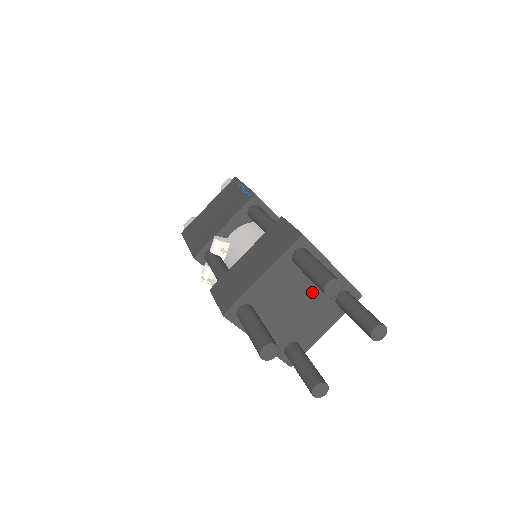
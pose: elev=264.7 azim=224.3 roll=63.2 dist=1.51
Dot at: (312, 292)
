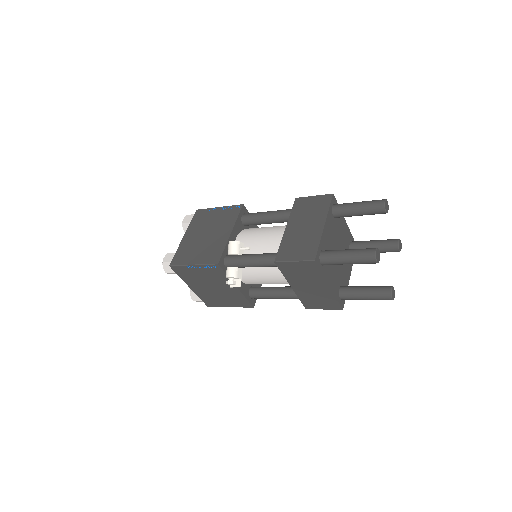
Dot at: (341, 241)
